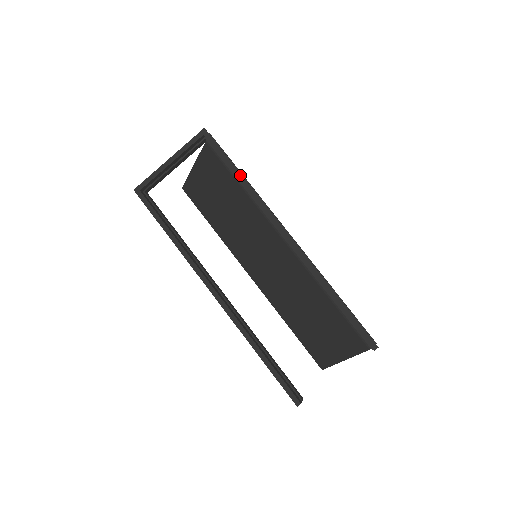
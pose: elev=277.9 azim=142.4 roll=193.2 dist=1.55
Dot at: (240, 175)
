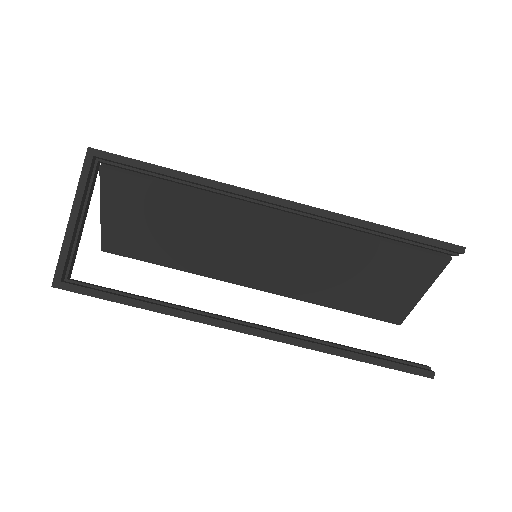
Dot at: (176, 172)
